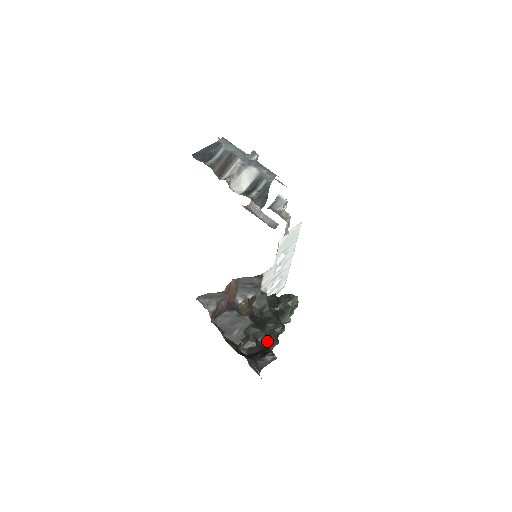
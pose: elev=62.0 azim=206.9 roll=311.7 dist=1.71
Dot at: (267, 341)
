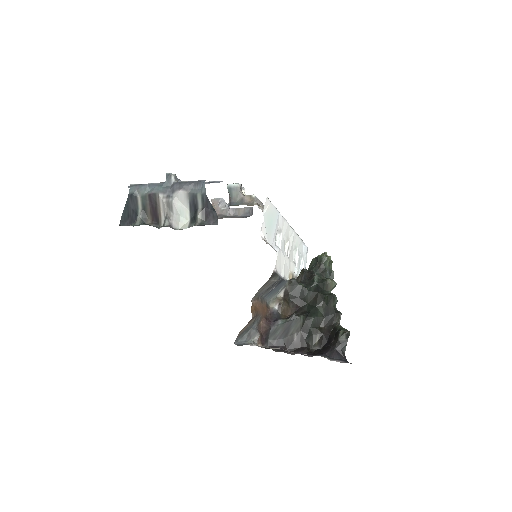
Dot at: (329, 321)
